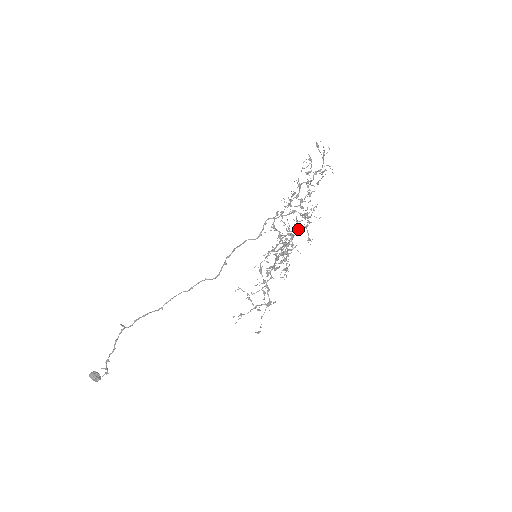
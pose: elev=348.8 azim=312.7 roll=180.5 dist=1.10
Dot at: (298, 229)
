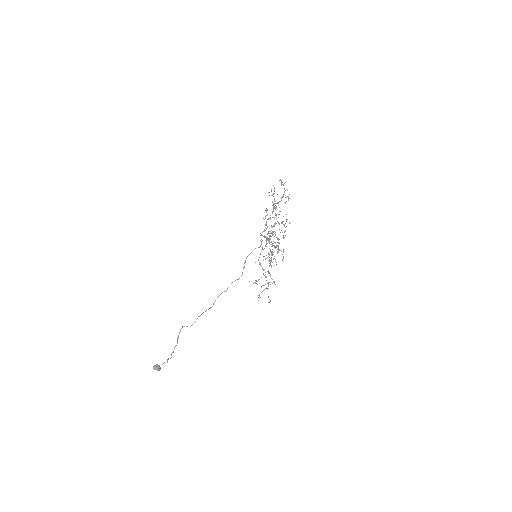
Dot at: occluded
